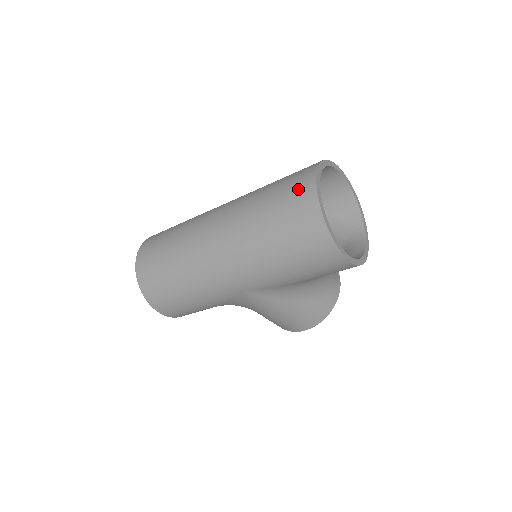
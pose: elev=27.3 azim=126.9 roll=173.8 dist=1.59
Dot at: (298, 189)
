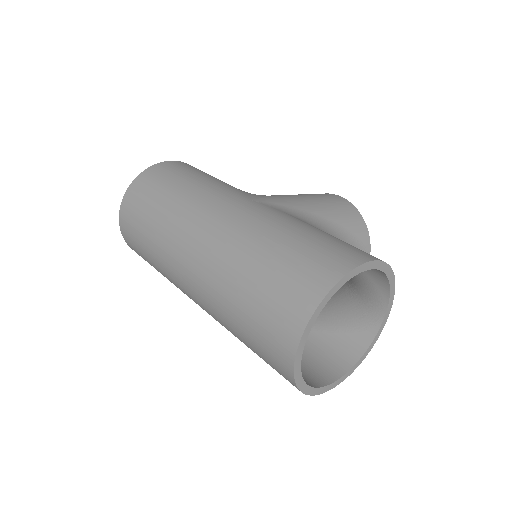
Dot at: (275, 337)
